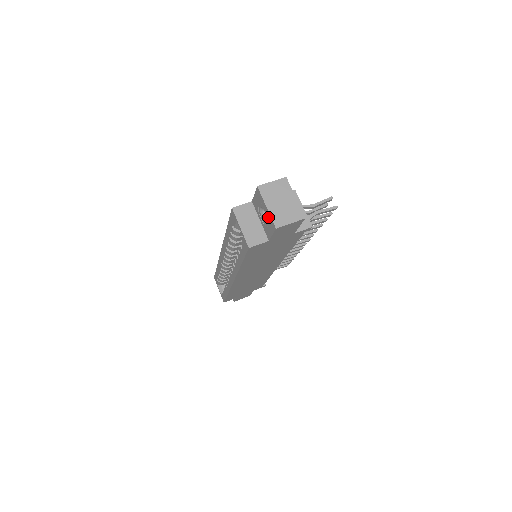
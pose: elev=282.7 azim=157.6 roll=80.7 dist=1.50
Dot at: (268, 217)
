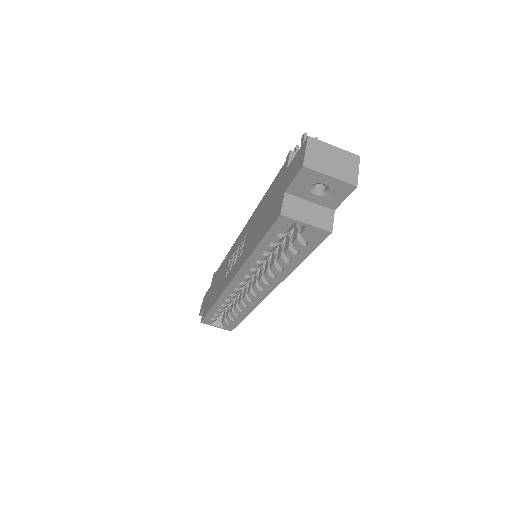
Dot at: (335, 185)
